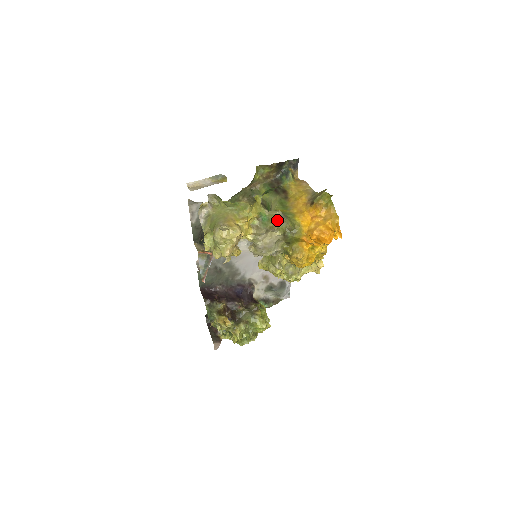
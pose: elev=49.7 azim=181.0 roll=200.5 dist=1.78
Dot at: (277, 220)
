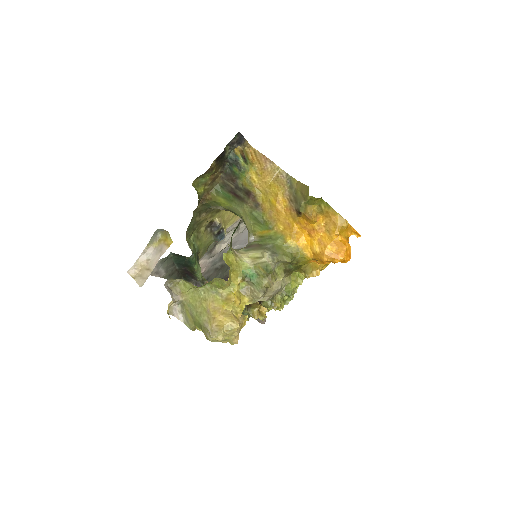
Dot at: (269, 272)
